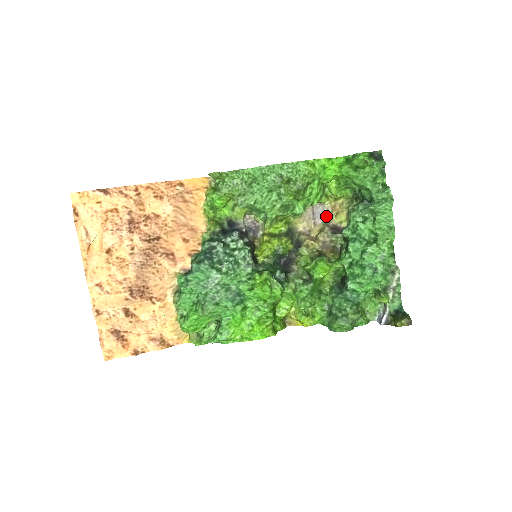
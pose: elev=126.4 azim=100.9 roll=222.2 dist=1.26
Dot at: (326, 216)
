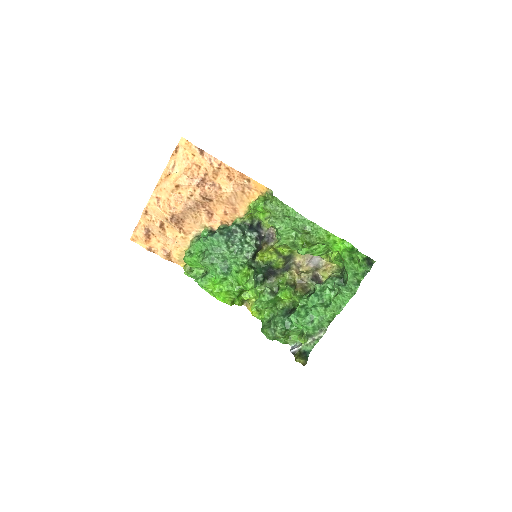
Dot at: (318, 266)
